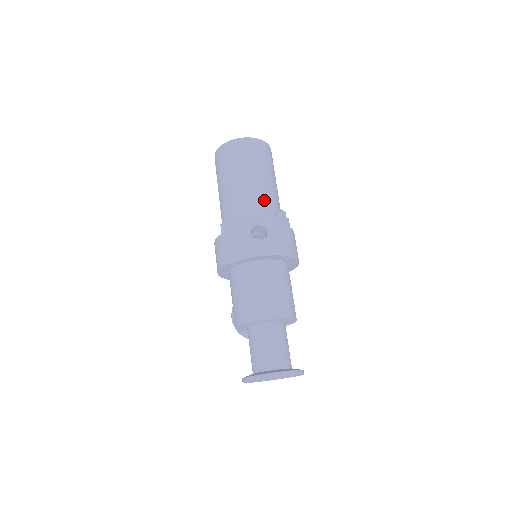
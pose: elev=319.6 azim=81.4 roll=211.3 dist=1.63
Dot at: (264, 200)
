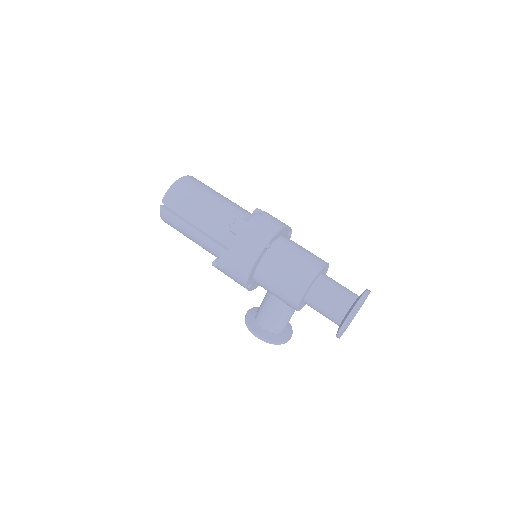
Dot at: occluded
